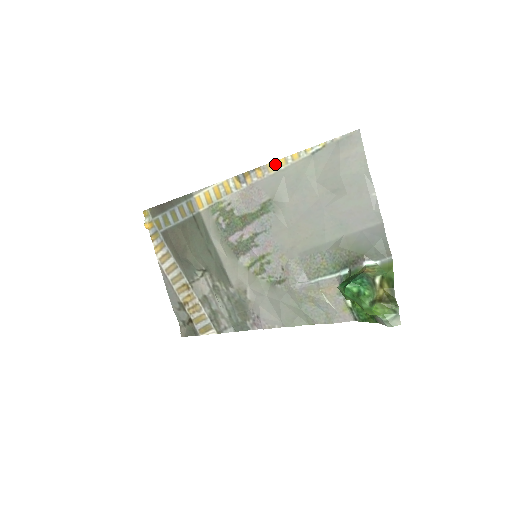
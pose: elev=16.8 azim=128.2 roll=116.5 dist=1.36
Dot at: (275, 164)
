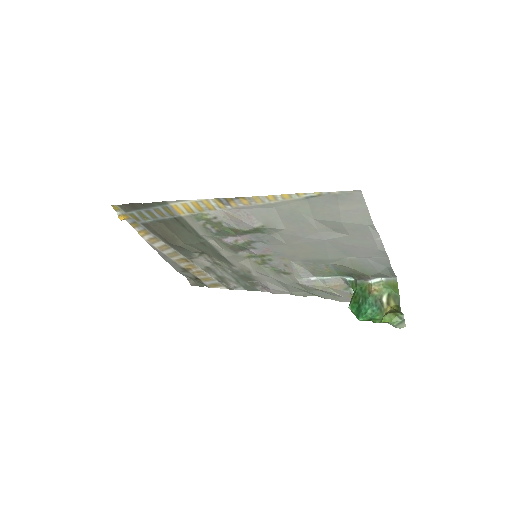
Dot at: (262, 198)
